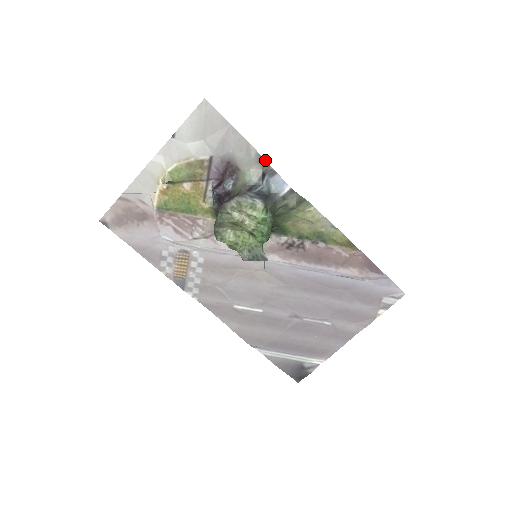
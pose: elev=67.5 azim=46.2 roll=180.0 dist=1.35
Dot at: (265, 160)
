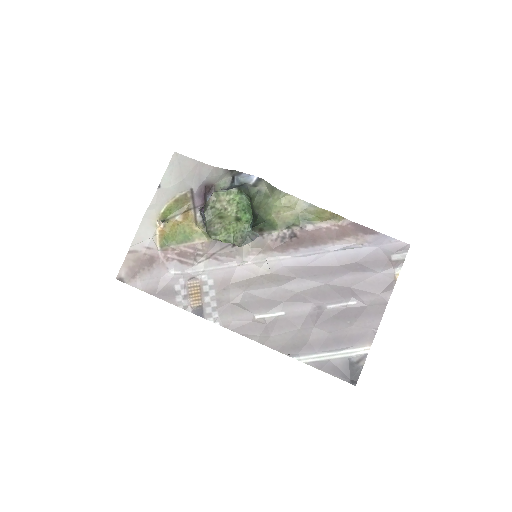
Dot at: (231, 170)
